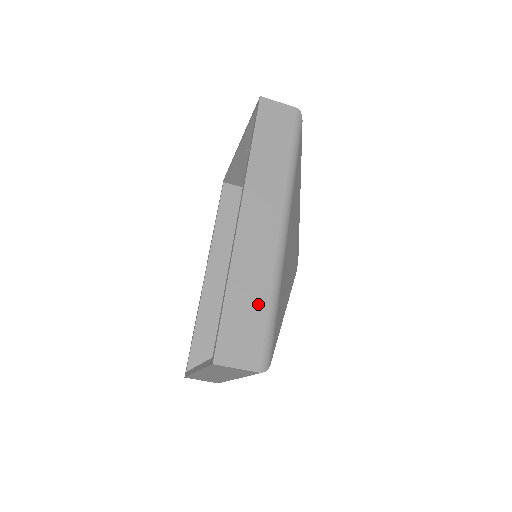
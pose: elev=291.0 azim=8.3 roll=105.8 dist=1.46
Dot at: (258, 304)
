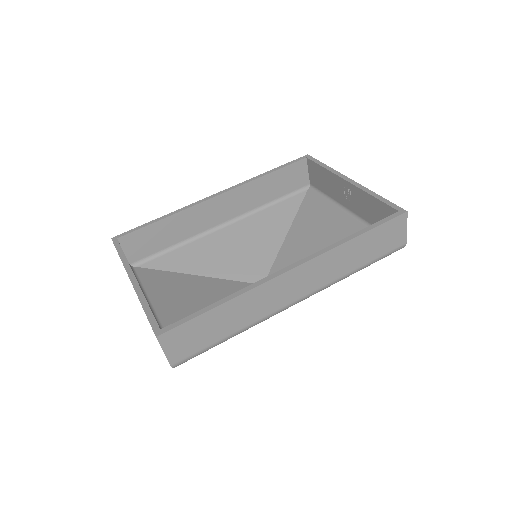
Dot at: (224, 330)
